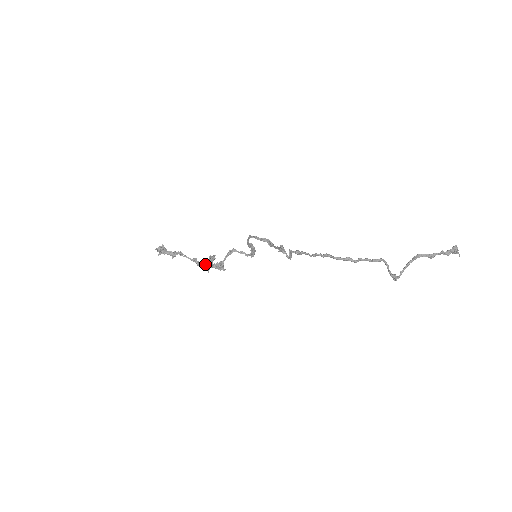
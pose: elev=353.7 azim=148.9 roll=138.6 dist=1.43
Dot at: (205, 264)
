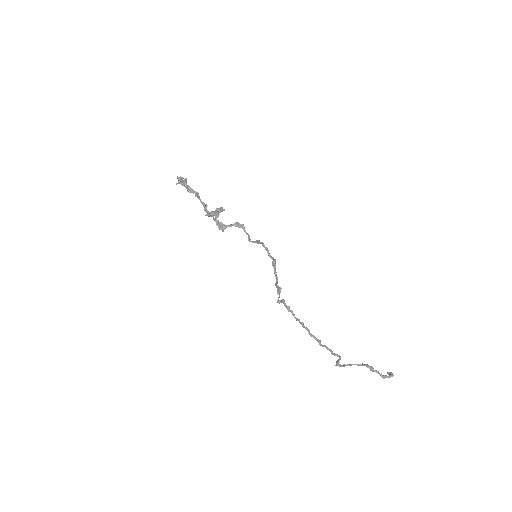
Dot at: (211, 213)
